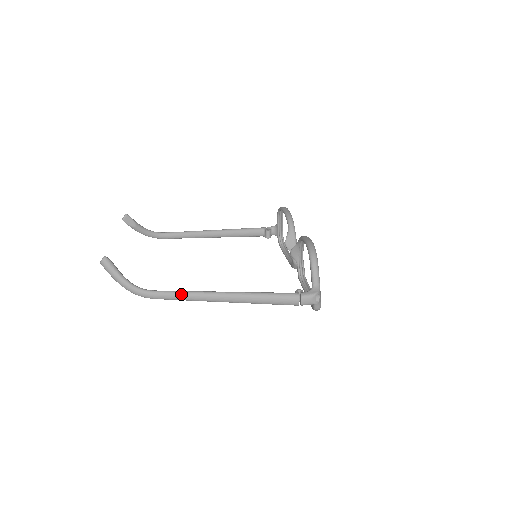
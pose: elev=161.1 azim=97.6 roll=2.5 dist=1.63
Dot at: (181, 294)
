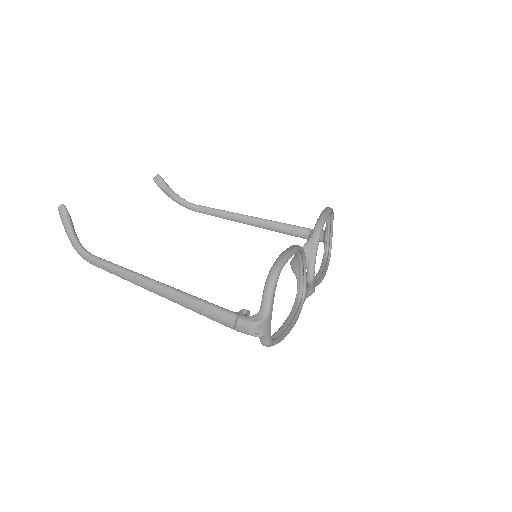
Dot at: (115, 268)
